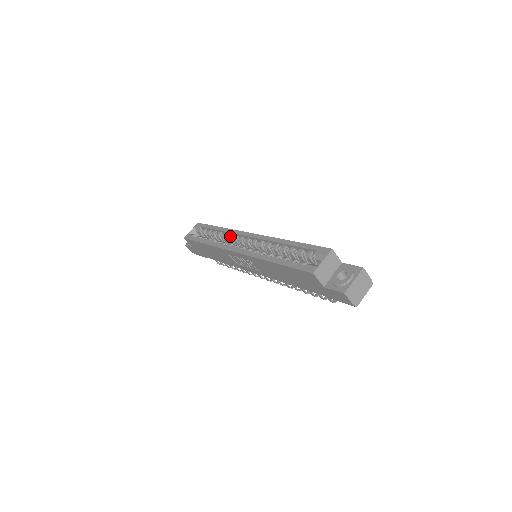
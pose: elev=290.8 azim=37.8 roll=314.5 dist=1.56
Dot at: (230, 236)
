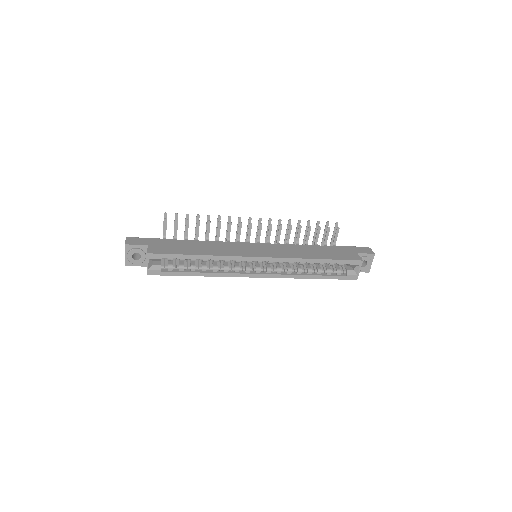
Dot at: occluded
